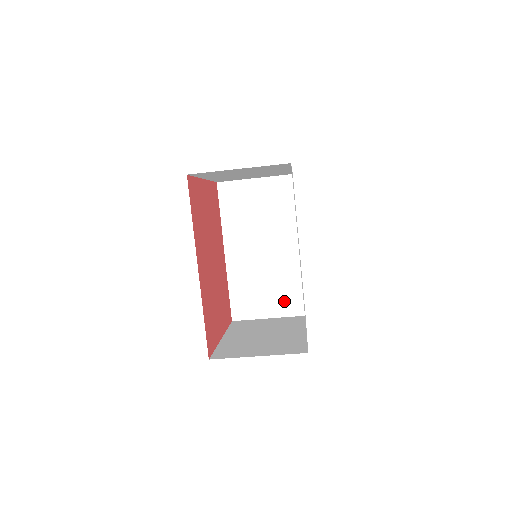
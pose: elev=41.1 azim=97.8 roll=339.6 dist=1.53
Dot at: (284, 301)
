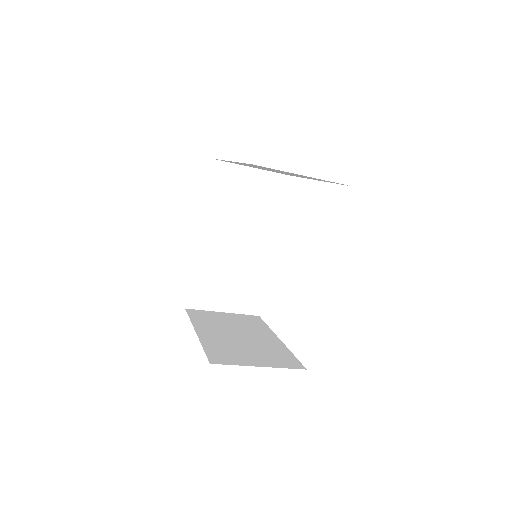
Dot at: (244, 298)
